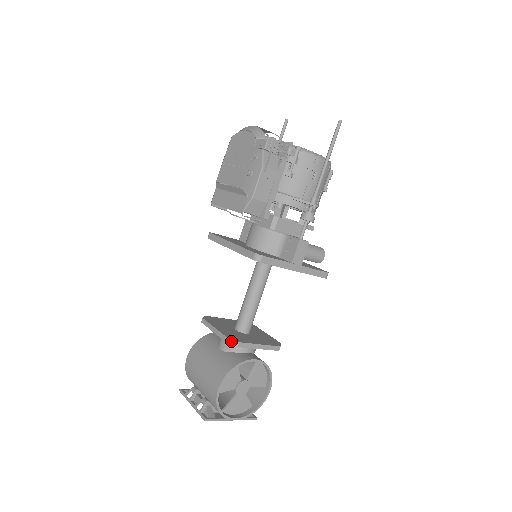
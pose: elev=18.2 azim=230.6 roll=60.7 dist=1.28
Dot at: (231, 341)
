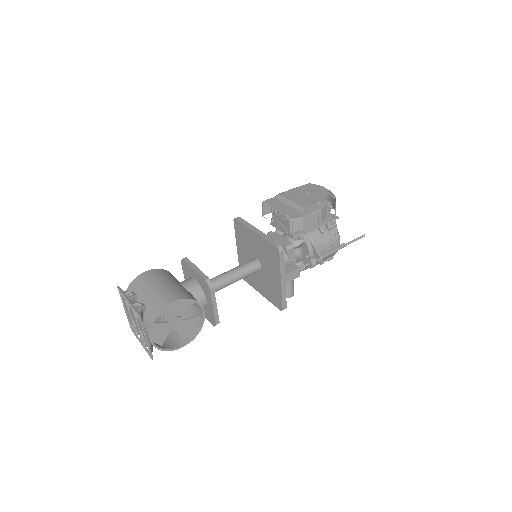
Dot at: (209, 282)
